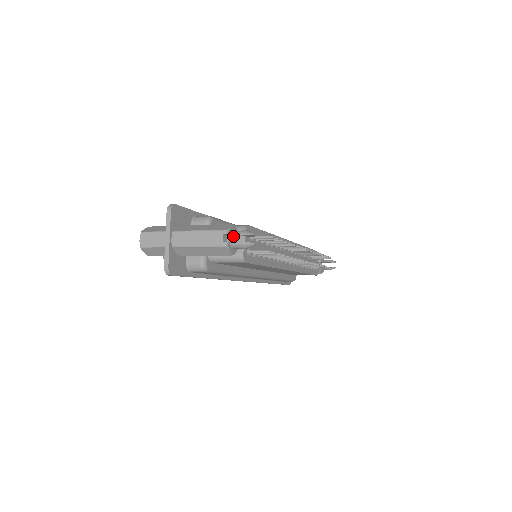
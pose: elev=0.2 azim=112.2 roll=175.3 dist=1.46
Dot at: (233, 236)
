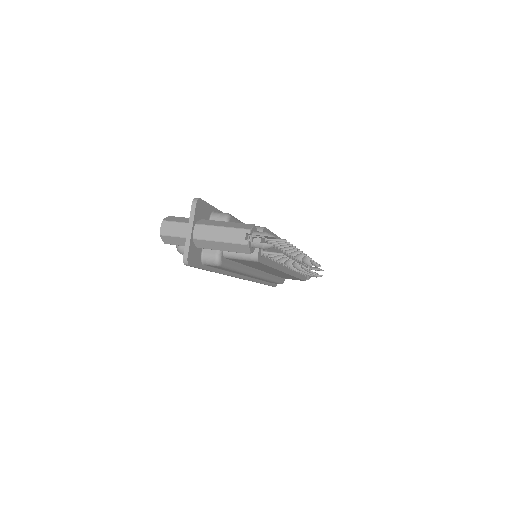
Dot at: (252, 236)
